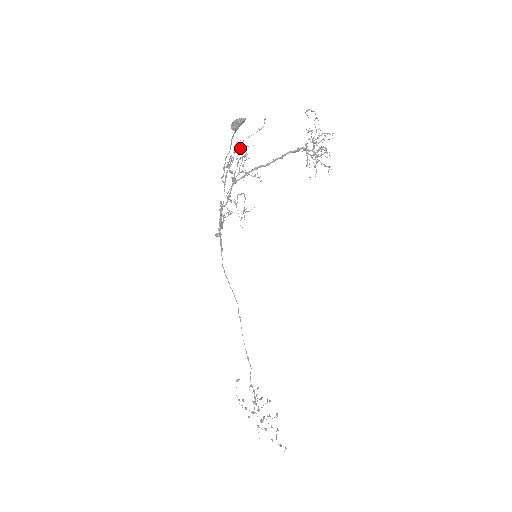
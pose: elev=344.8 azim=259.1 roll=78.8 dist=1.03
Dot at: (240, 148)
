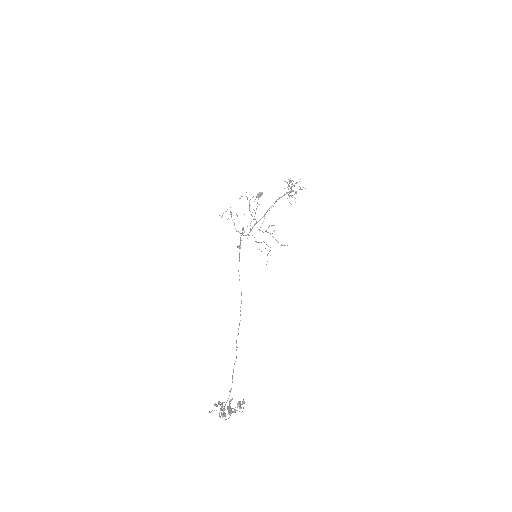
Dot at: occluded
